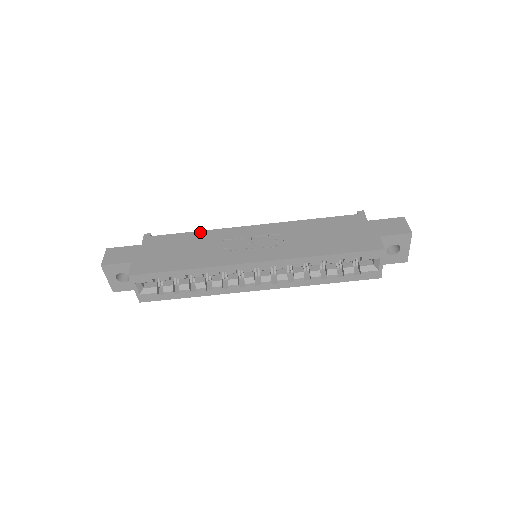
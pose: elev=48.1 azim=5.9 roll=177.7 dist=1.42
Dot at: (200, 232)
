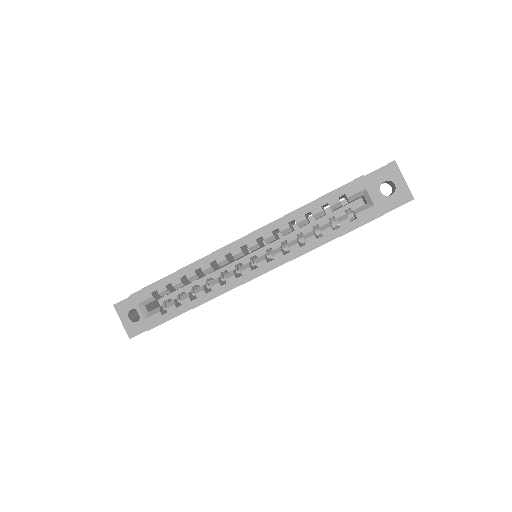
Dot at: occluded
